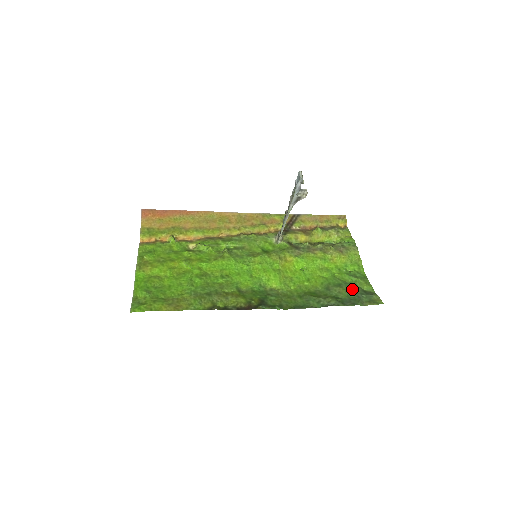
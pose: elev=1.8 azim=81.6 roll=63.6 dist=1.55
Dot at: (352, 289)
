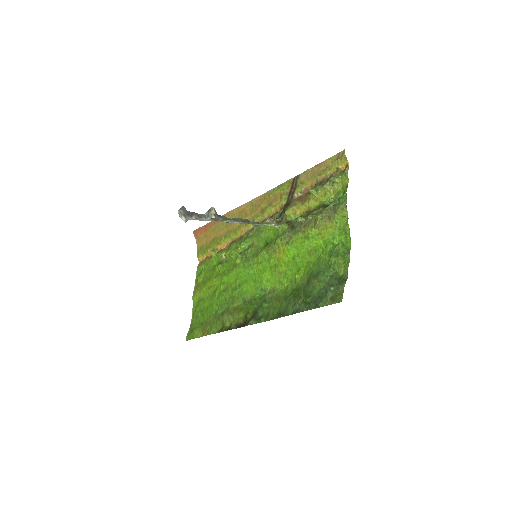
Dot at: (327, 278)
